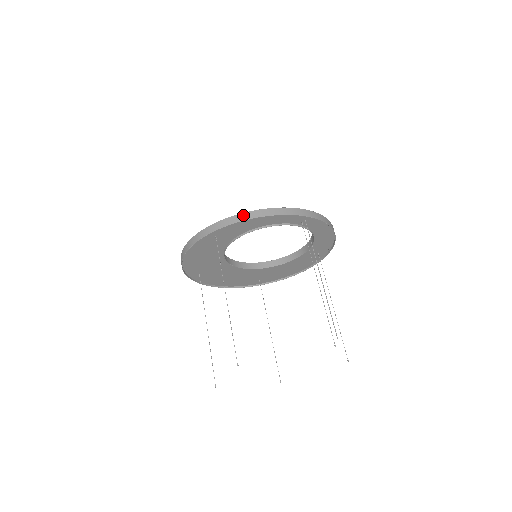
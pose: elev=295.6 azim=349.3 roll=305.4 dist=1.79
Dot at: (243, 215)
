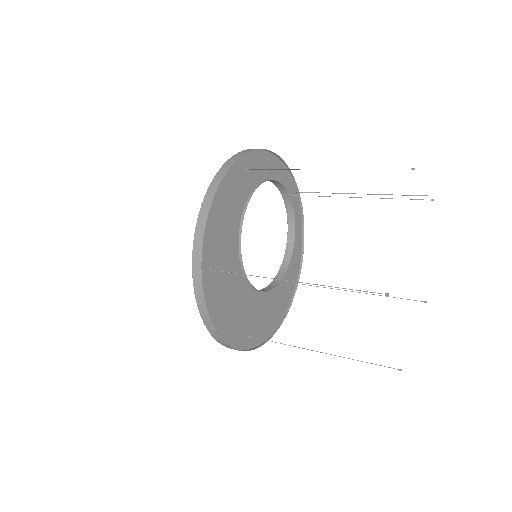
Dot at: occluded
